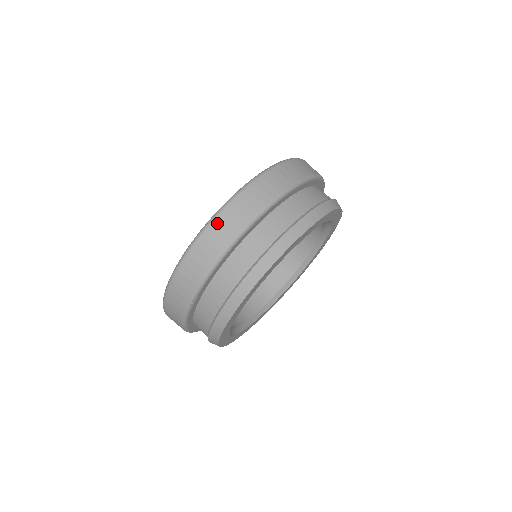
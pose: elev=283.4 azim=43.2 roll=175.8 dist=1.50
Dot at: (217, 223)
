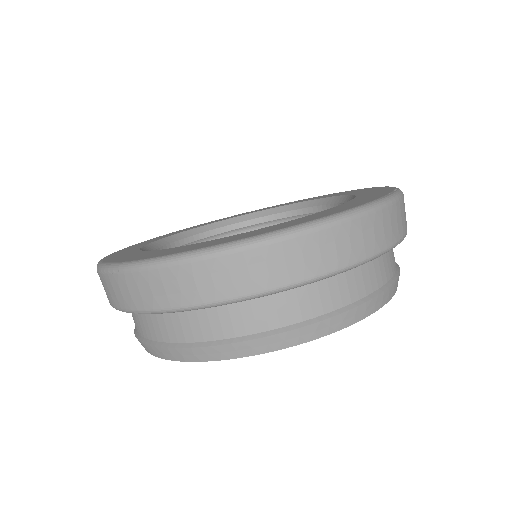
Dot at: (224, 262)
